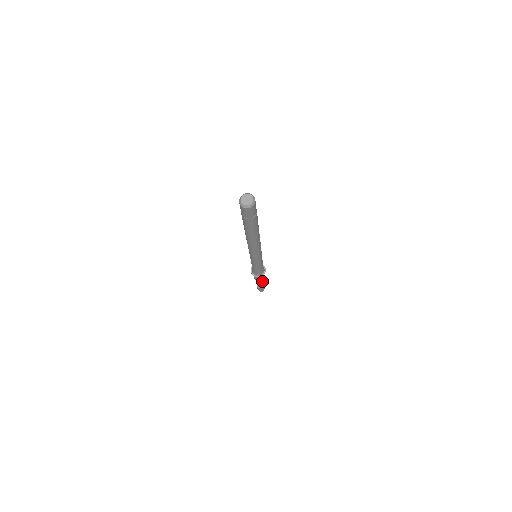
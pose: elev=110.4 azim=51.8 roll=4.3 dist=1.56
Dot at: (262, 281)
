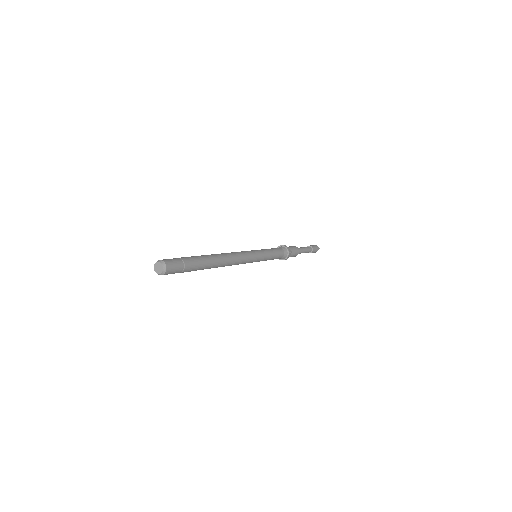
Dot at: (303, 252)
